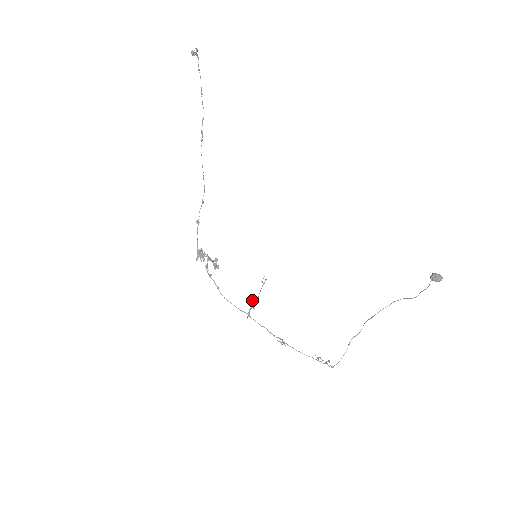
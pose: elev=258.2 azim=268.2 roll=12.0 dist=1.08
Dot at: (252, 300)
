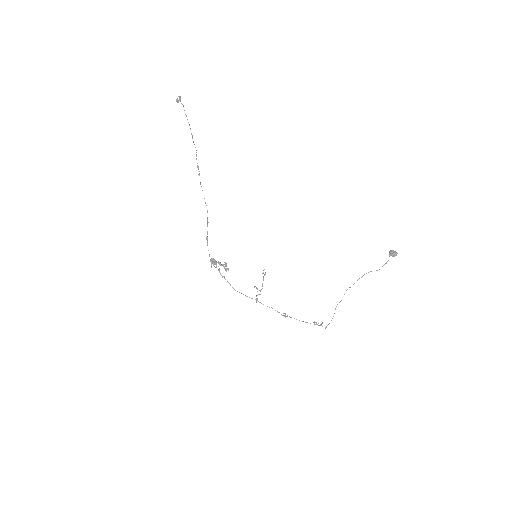
Dot at: (257, 288)
